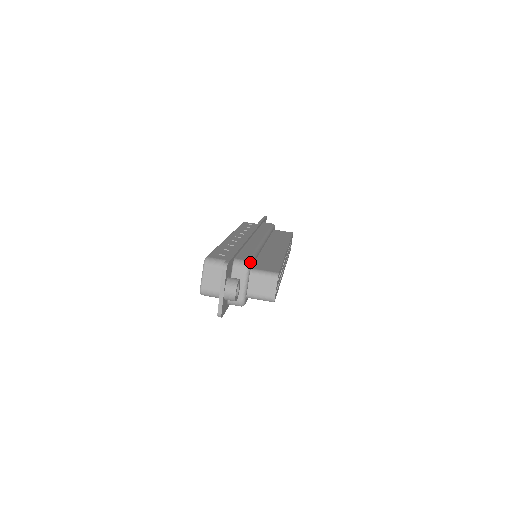
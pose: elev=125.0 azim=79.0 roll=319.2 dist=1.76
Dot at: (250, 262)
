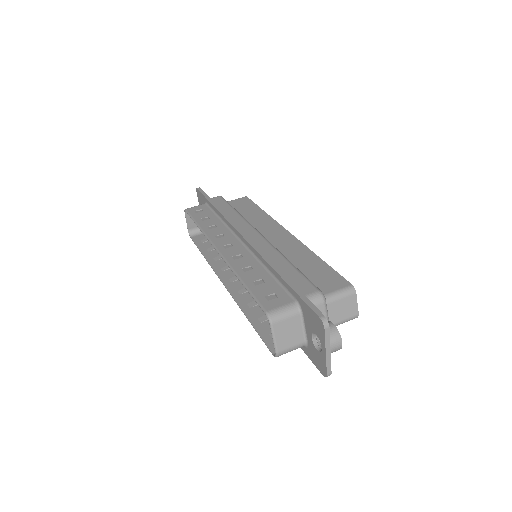
Dot at: (321, 291)
